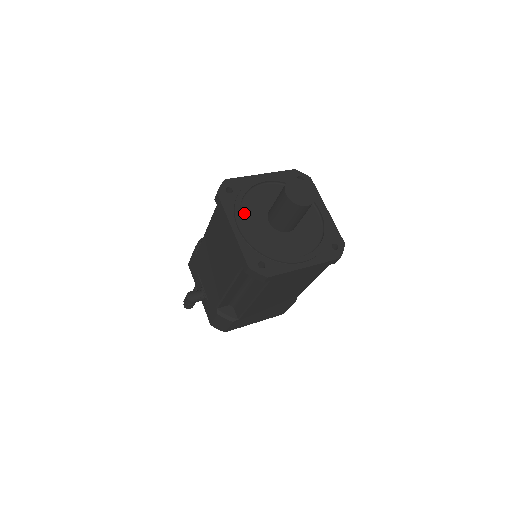
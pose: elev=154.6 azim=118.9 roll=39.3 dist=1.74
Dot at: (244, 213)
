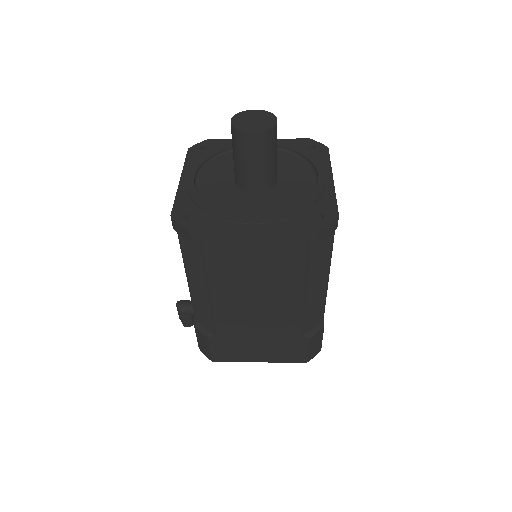
Dot at: (208, 168)
